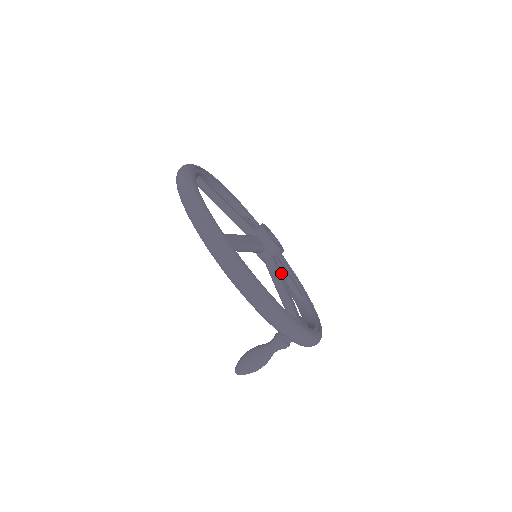
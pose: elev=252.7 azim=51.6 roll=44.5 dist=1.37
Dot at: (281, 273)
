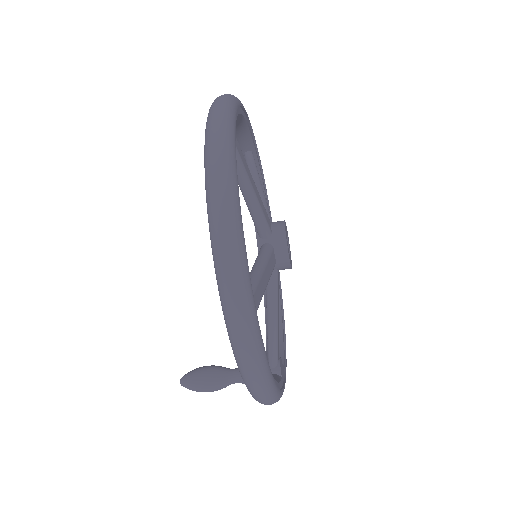
Dot at: occluded
